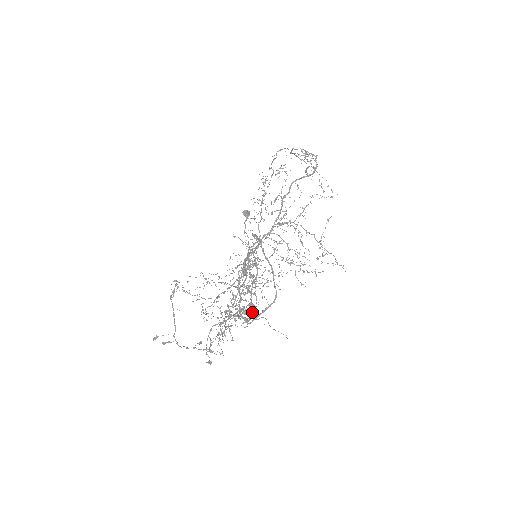
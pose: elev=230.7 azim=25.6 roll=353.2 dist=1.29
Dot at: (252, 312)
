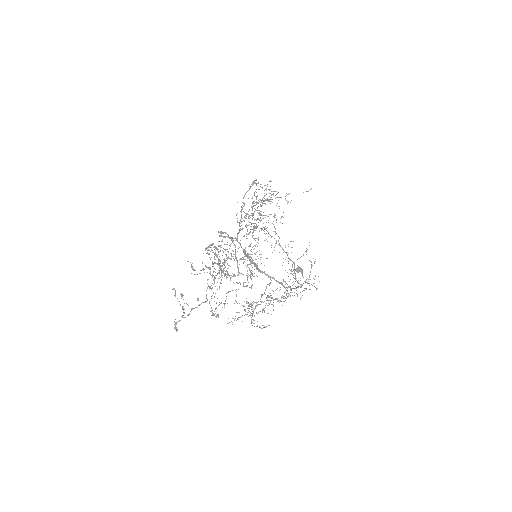
Dot at: (219, 260)
